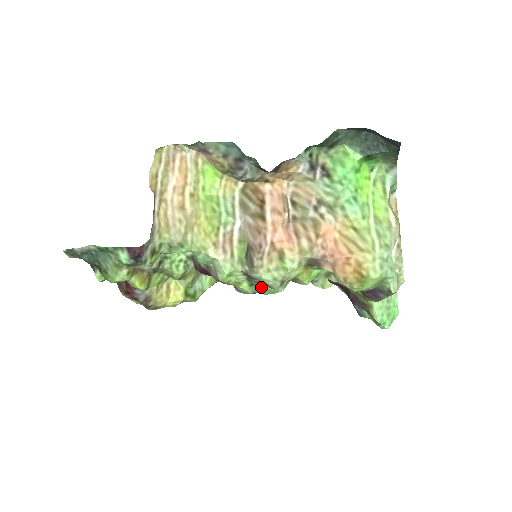
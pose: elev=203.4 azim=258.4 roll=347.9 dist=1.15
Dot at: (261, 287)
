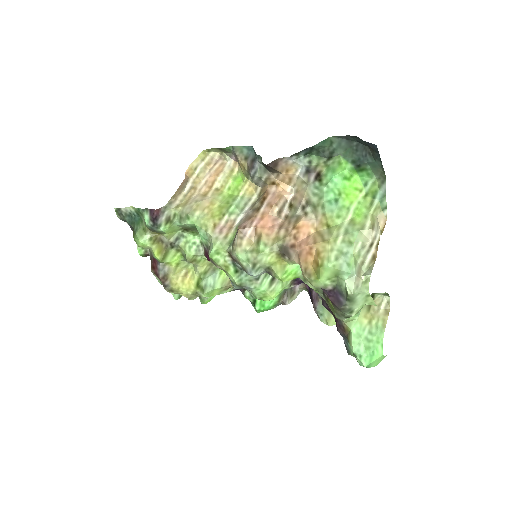
Dot at: (247, 279)
